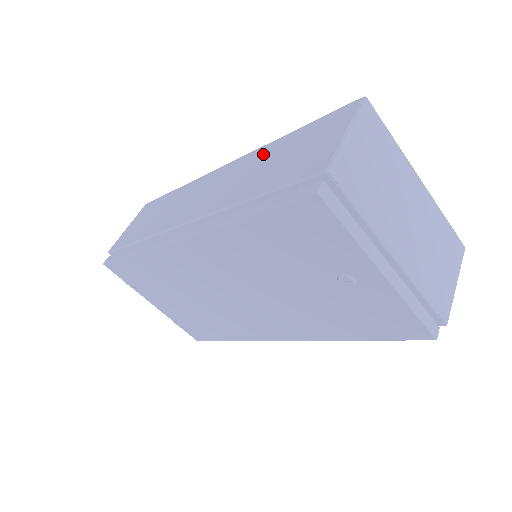
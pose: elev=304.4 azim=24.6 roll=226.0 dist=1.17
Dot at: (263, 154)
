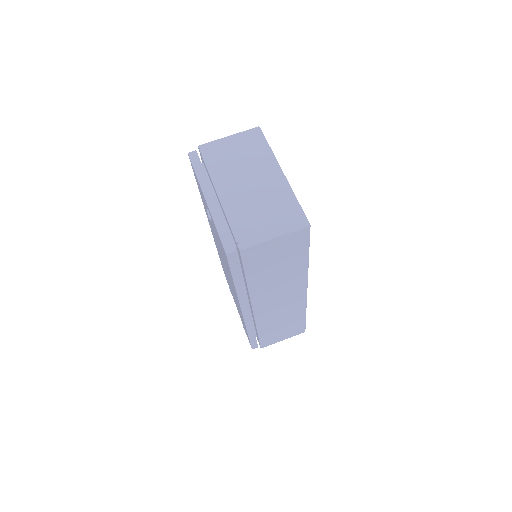
Dot at: occluded
